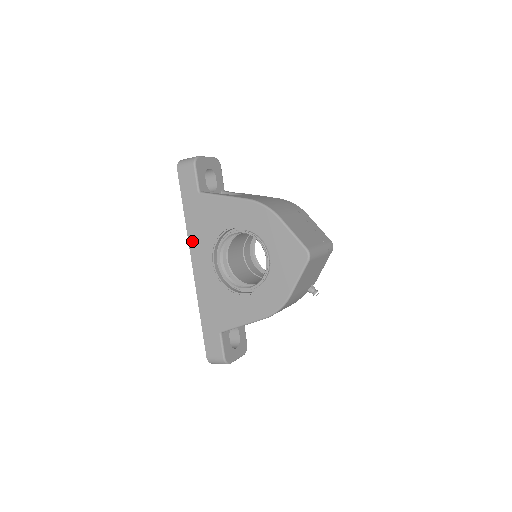
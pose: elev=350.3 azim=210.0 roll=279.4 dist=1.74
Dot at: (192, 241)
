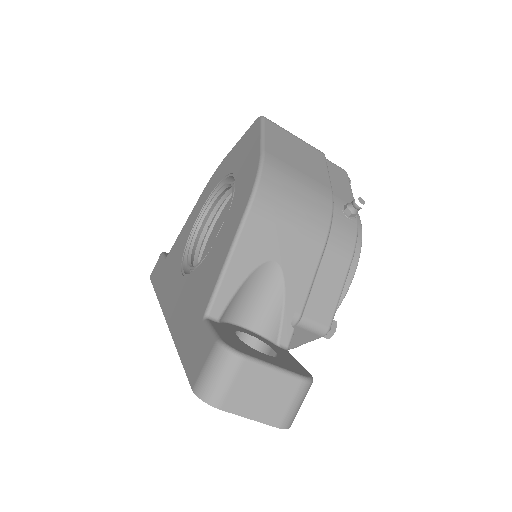
Dot at: (162, 296)
